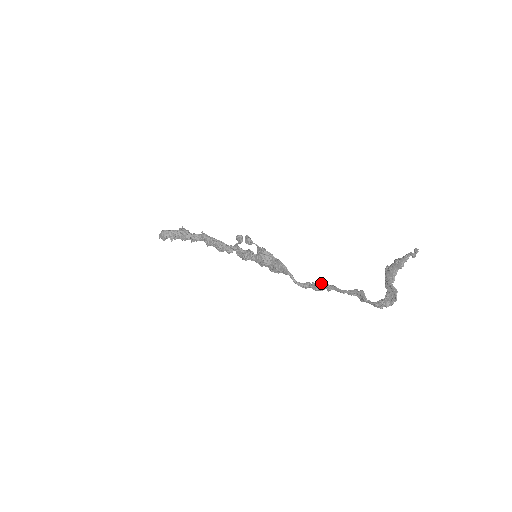
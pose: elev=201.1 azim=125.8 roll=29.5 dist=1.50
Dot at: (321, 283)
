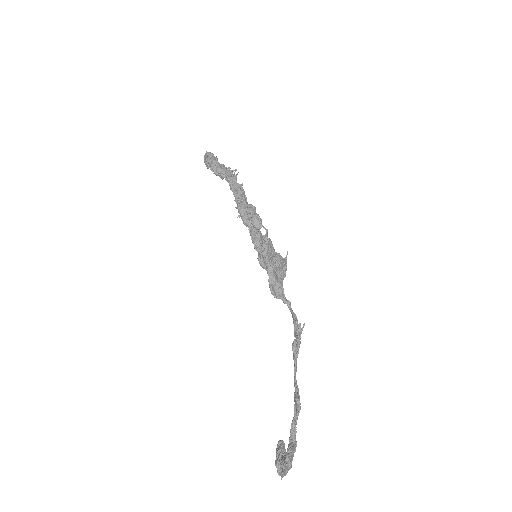
Dot at: (292, 345)
